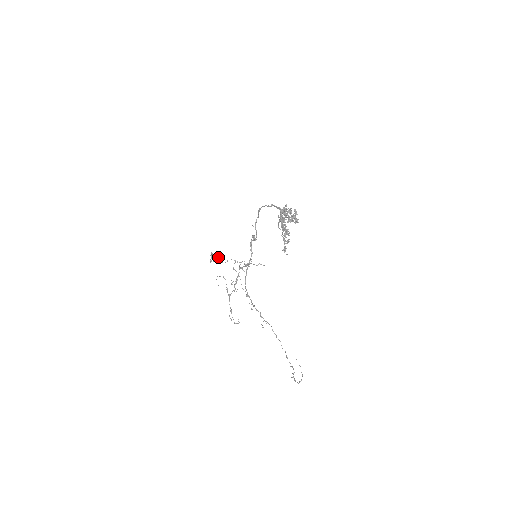
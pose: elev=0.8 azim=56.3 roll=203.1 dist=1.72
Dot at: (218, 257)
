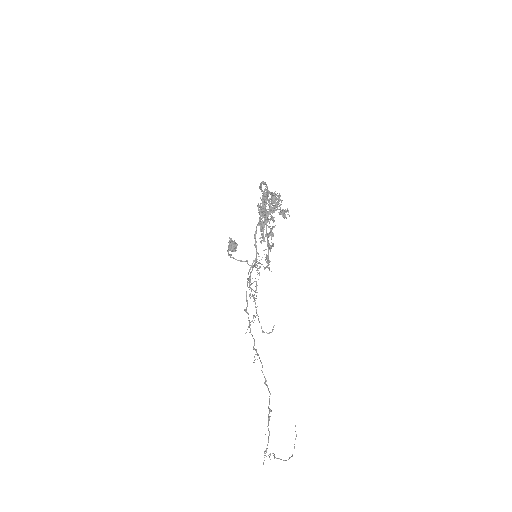
Dot at: (233, 245)
